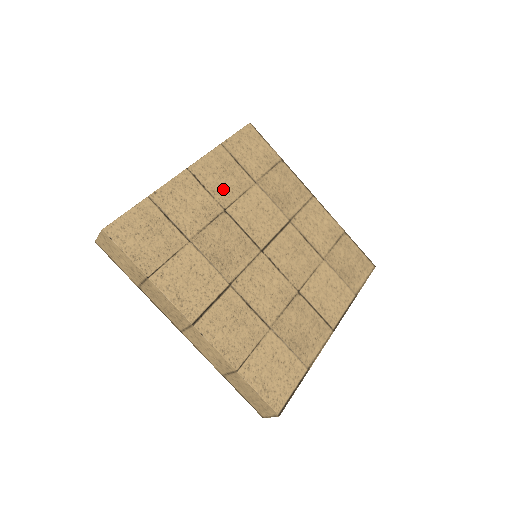
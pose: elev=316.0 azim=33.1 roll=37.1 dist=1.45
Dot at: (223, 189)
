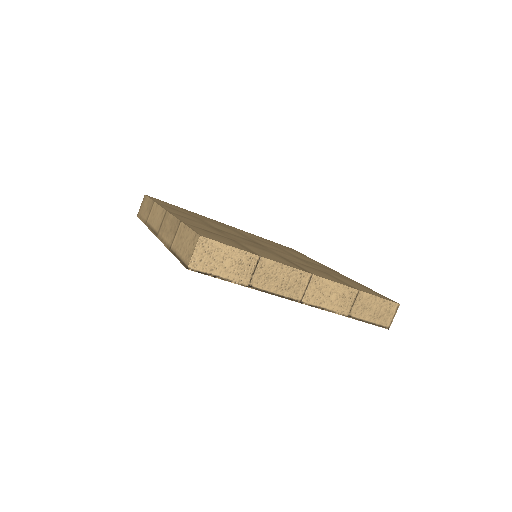
Dot at: (197, 220)
